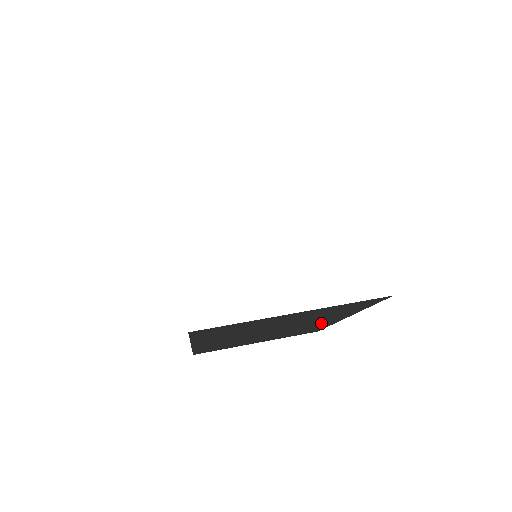
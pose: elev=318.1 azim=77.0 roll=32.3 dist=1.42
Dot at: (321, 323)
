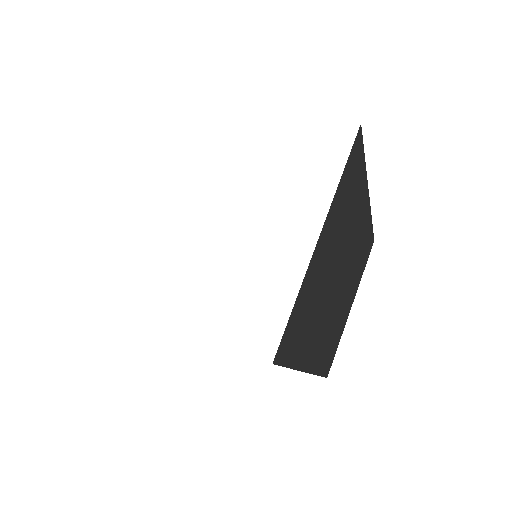
Dot at: (361, 227)
